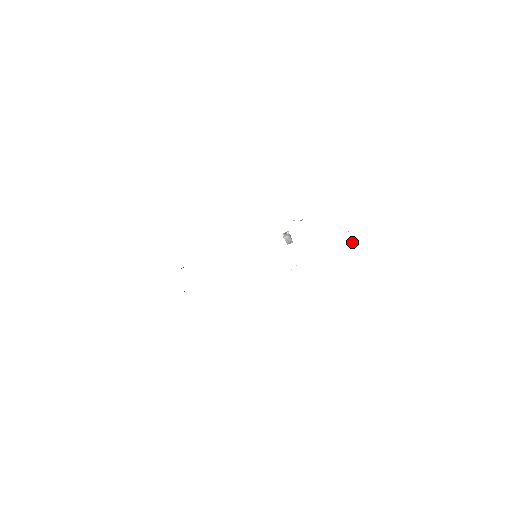
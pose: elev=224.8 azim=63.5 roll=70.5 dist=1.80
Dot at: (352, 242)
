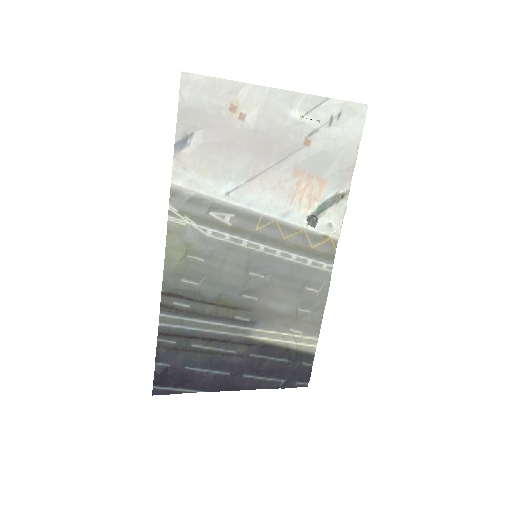
Dot at: occluded
